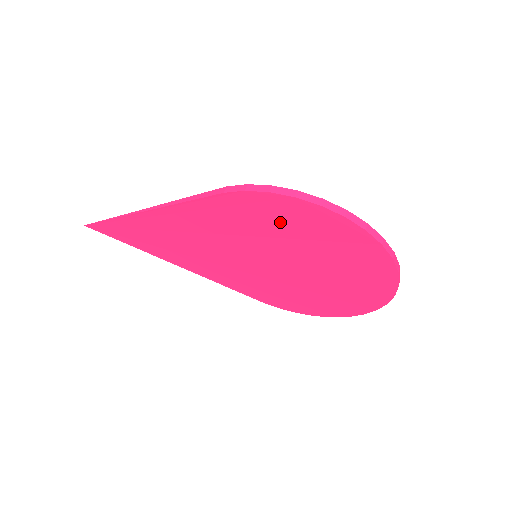
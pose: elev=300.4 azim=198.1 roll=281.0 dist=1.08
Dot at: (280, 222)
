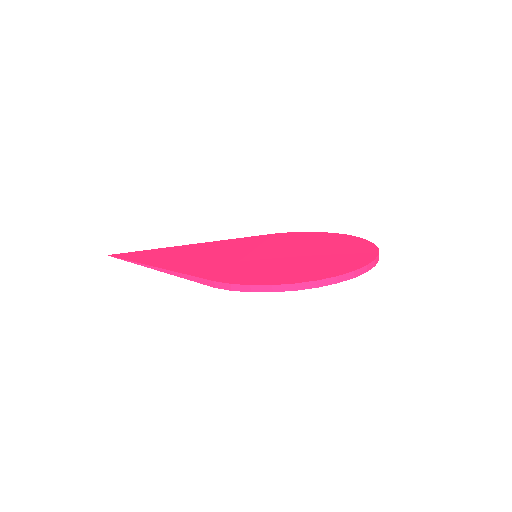
Dot at: occluded
